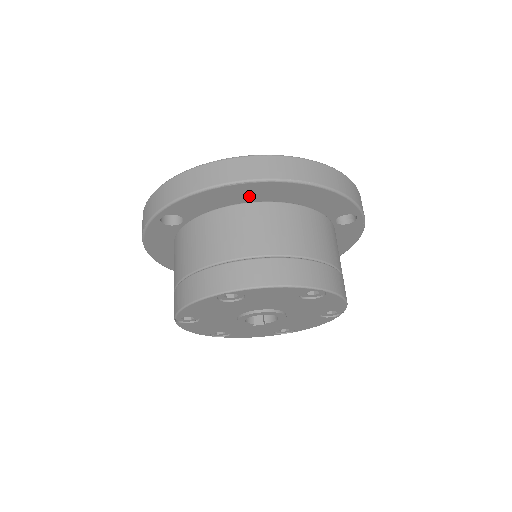
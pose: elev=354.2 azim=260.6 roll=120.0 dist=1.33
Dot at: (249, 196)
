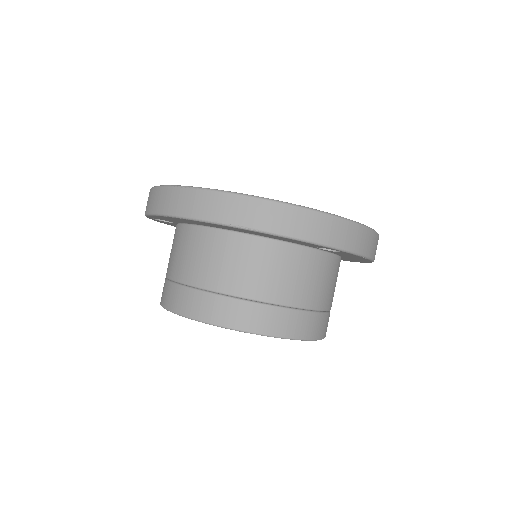
Dot at: occluded
